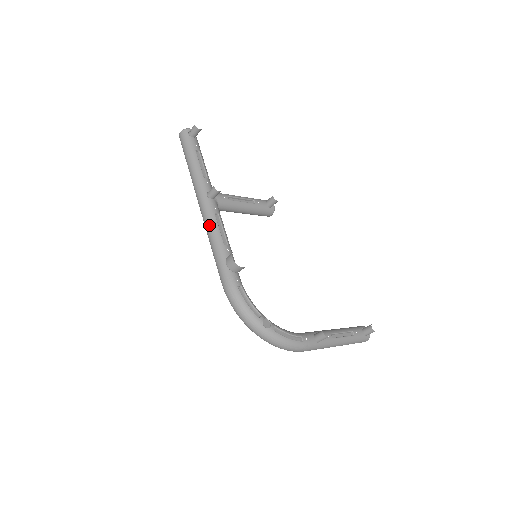
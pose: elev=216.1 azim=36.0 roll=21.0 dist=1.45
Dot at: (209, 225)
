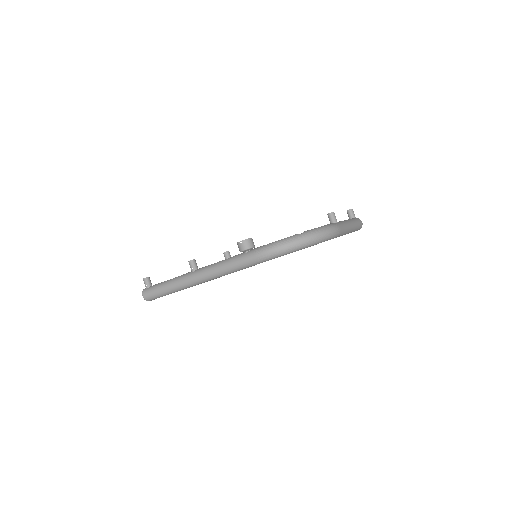
Dot at: (213, 269)
